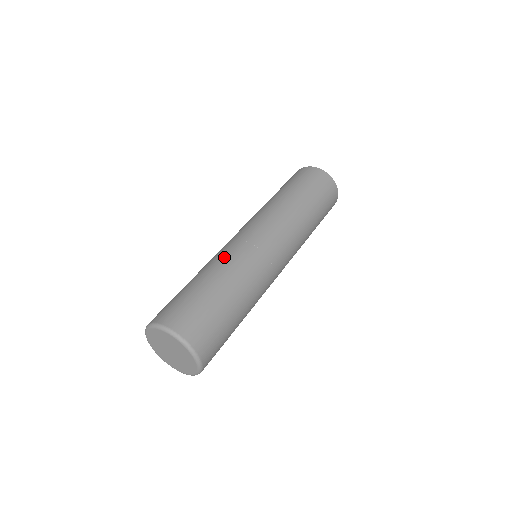
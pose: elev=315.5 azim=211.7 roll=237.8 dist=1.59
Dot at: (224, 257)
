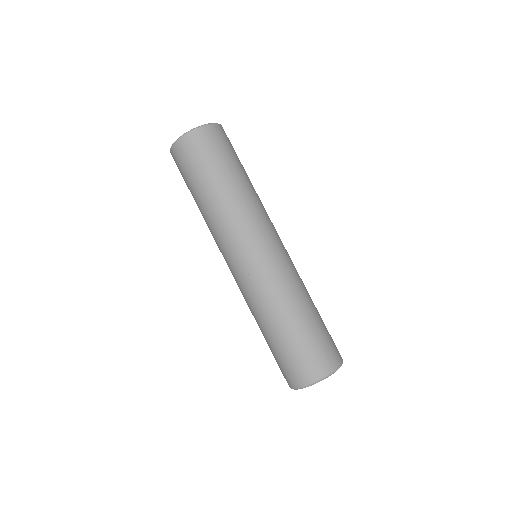
Dot at: (254, 305)
